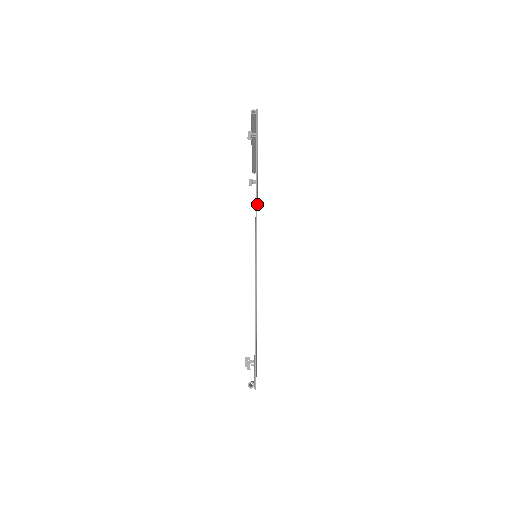
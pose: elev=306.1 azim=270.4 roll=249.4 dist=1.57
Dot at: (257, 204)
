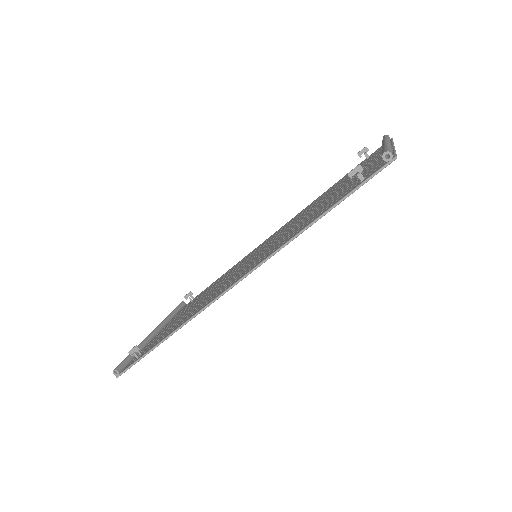
Dot at: occluded
